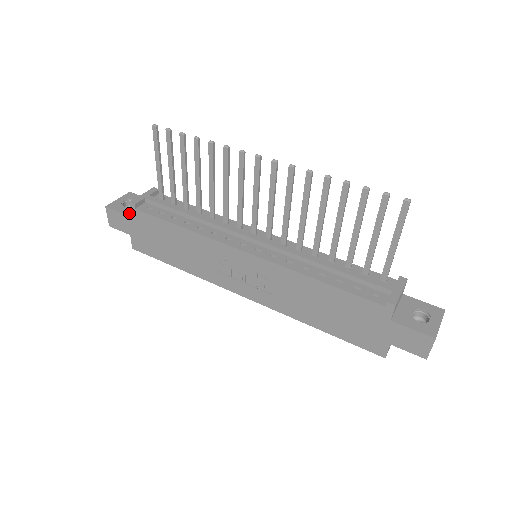
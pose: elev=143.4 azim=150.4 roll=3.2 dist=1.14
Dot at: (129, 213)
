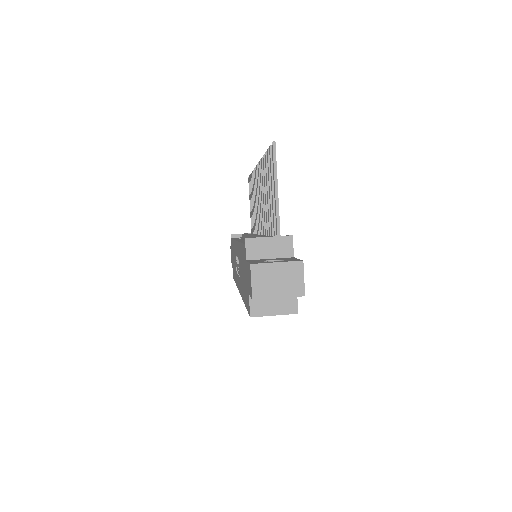
Dot at: occluded
